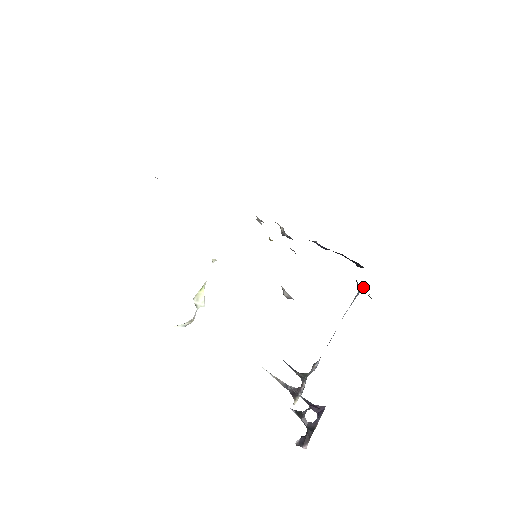
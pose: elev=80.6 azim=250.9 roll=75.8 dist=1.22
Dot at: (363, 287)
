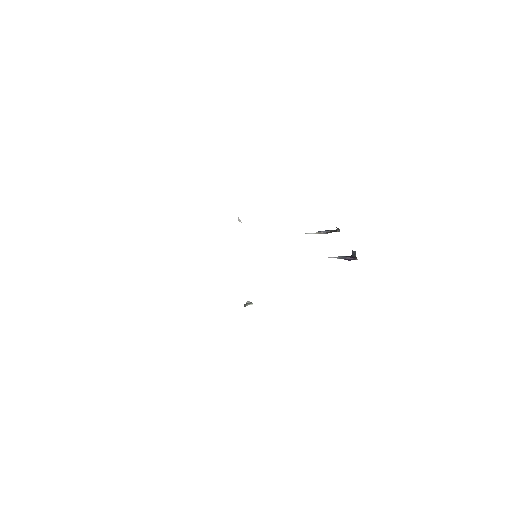
Dot at: occluded
